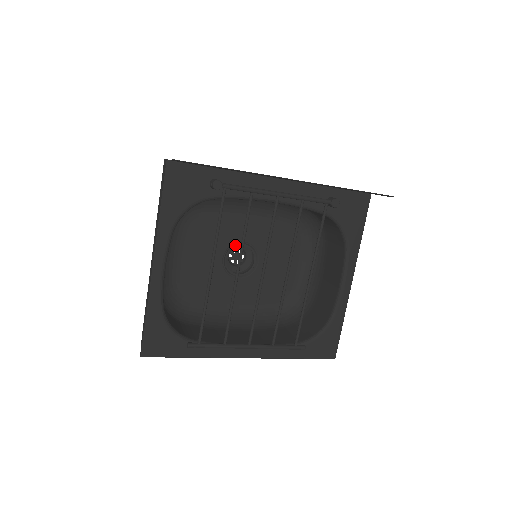
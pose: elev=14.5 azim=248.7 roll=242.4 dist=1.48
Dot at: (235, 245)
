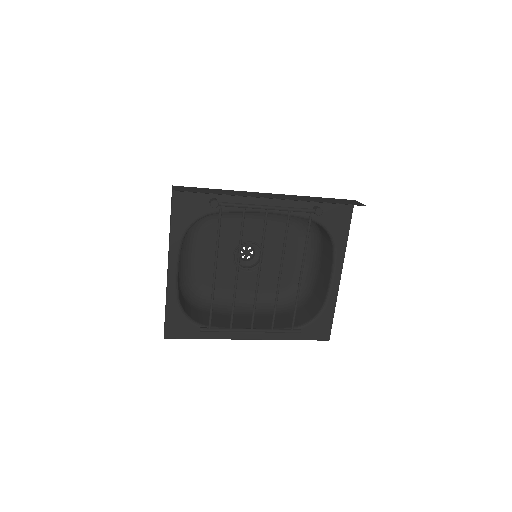
Dot at: (243, 244)
